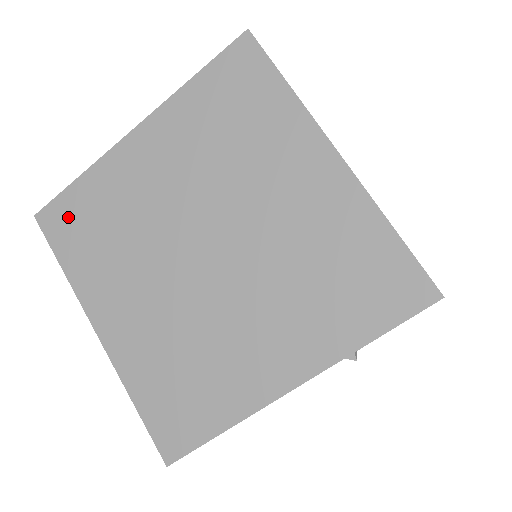
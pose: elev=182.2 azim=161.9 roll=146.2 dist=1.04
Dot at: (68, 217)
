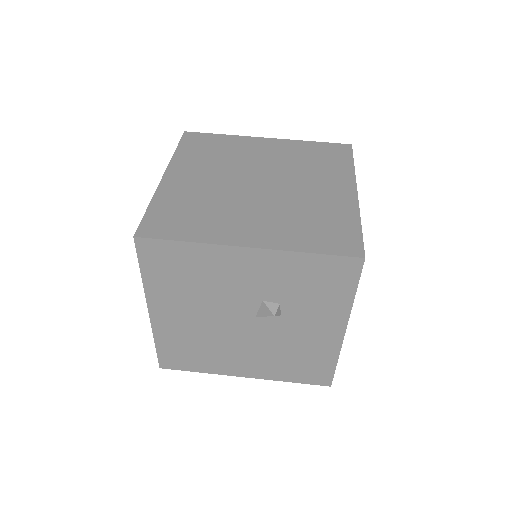
Dot at: (201, 140)
